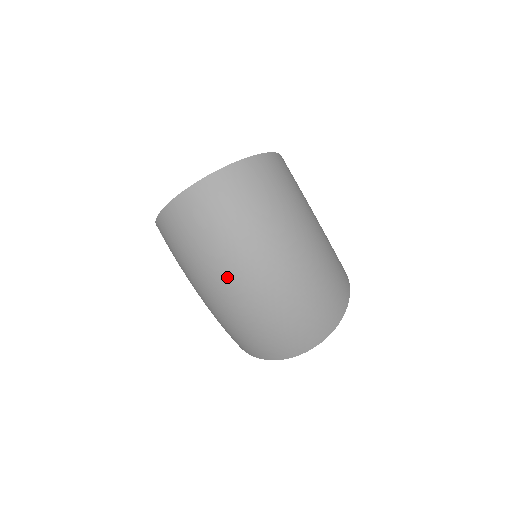
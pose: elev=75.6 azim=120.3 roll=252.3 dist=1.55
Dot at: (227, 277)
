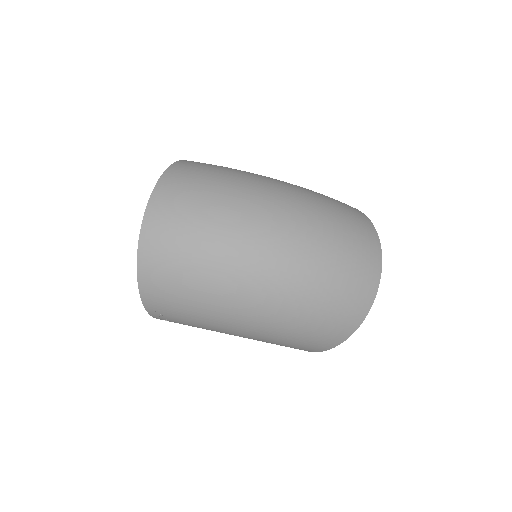
Dot at: (247, 271)
